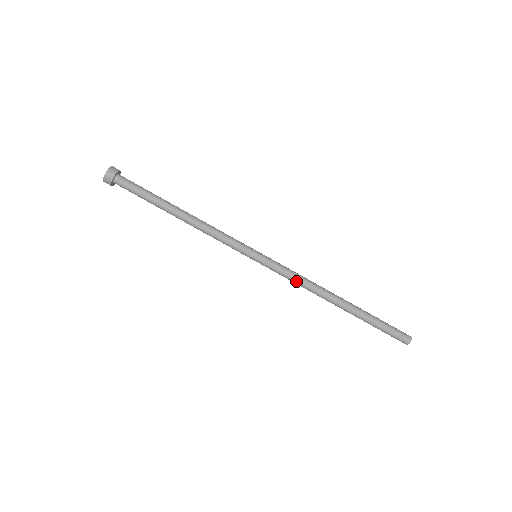
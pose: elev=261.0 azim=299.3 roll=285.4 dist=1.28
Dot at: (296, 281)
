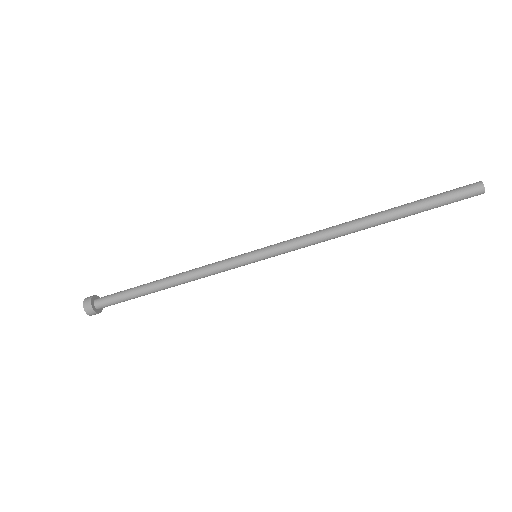
Dot at: occluded
